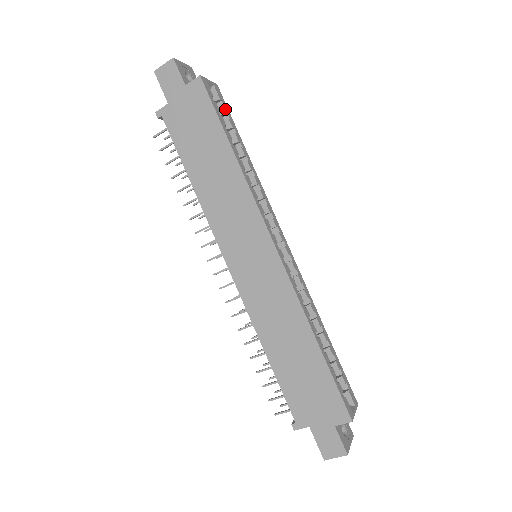
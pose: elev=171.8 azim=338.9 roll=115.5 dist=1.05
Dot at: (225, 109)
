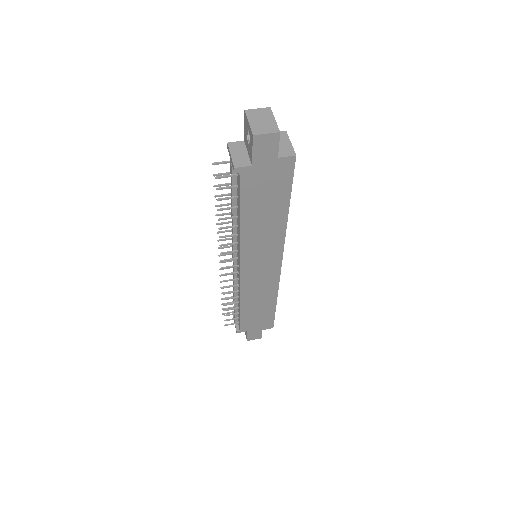
Dot at: occluded
